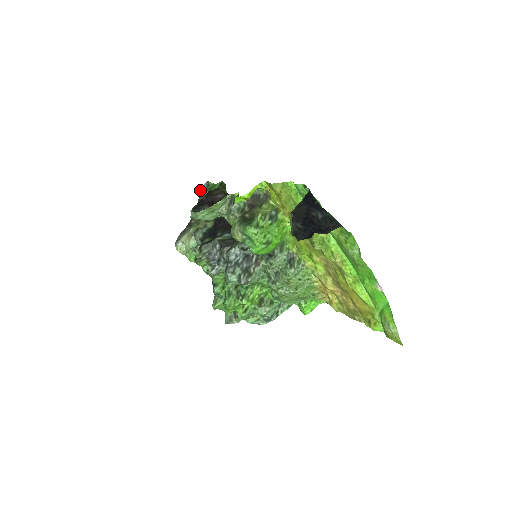
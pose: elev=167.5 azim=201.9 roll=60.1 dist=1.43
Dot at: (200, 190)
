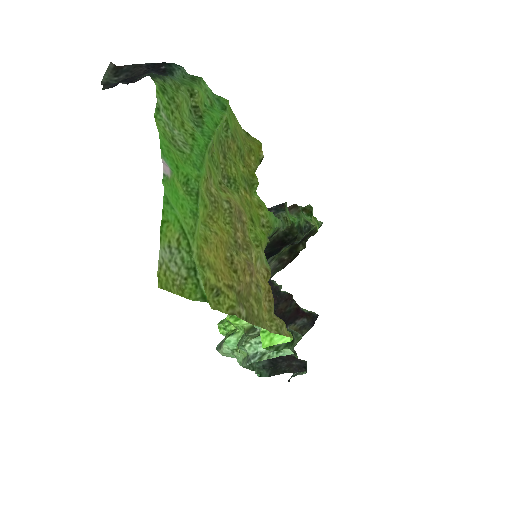
Dot at: occluded
